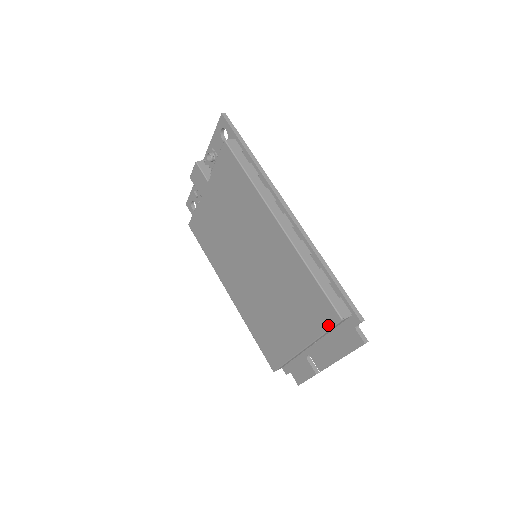
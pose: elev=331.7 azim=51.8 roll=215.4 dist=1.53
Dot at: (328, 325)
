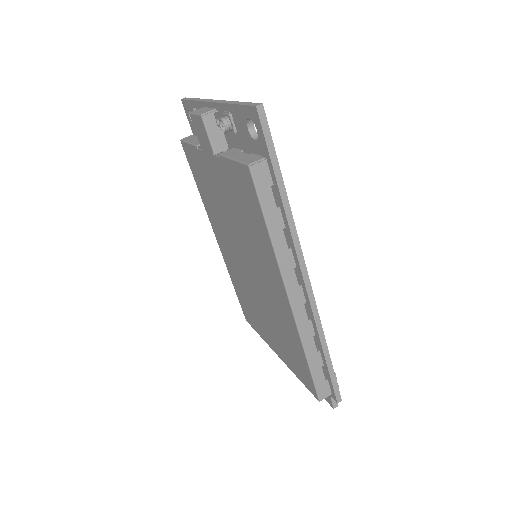
Dot at: (306, 385)
